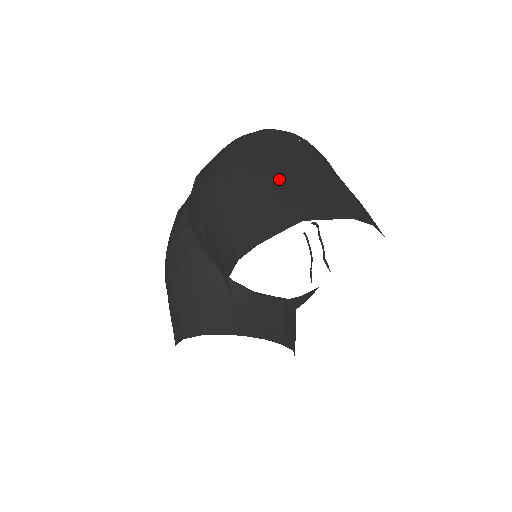
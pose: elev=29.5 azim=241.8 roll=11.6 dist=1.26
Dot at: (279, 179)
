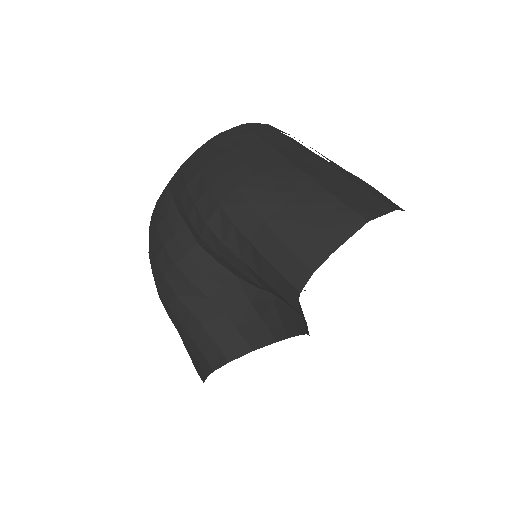
Dot at: (315, 181)
